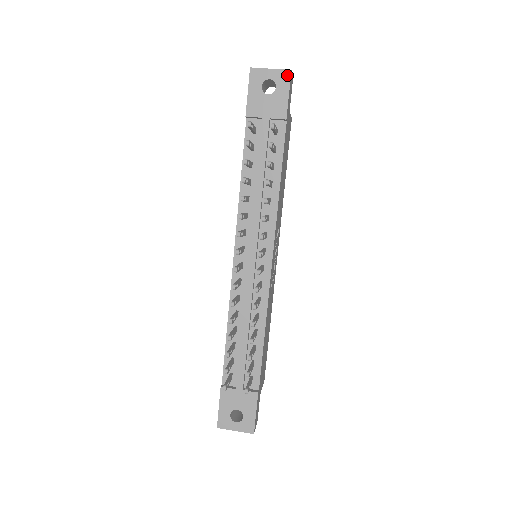
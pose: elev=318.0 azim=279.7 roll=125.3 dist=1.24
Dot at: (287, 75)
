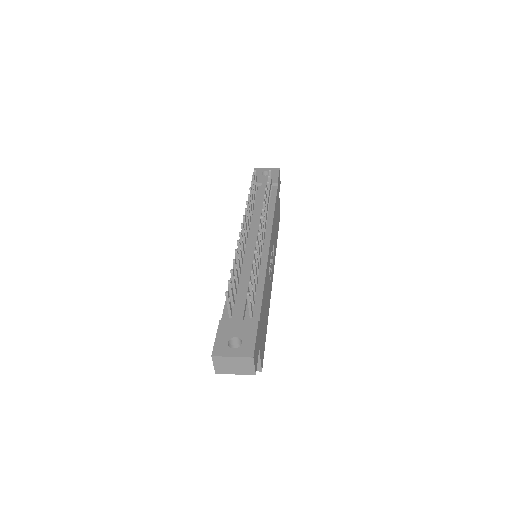
Dot at: (277, 169)
